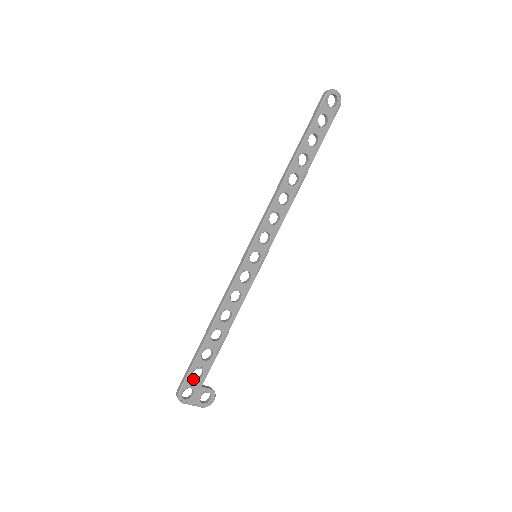
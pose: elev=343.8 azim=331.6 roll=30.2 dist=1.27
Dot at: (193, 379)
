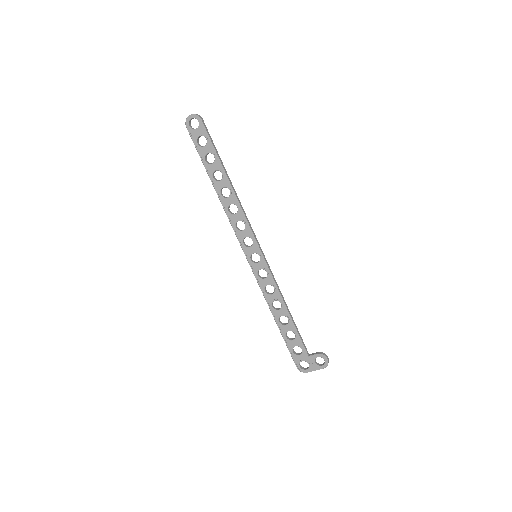
Dot at: (297, 355)
